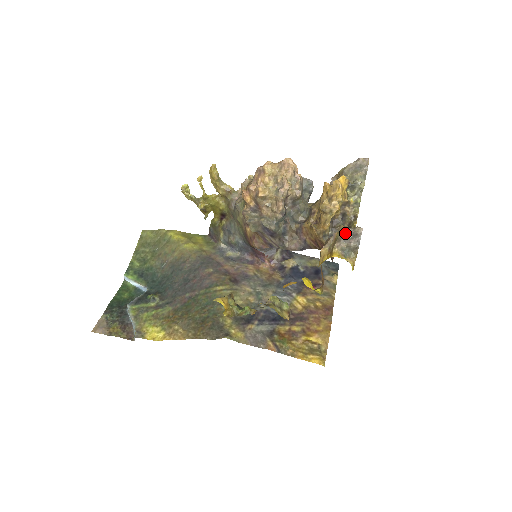
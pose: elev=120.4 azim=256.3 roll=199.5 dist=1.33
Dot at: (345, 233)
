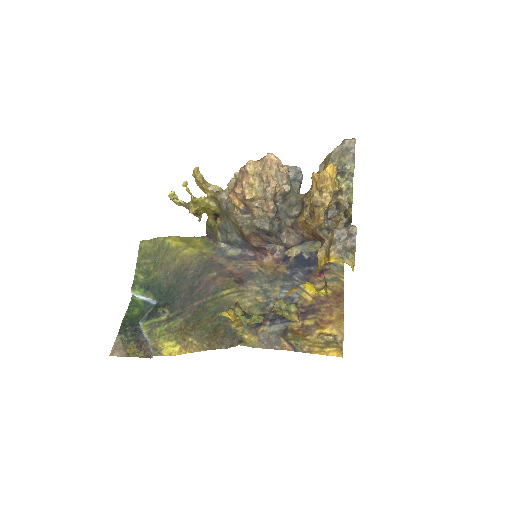
Dot at: (339, 234)
